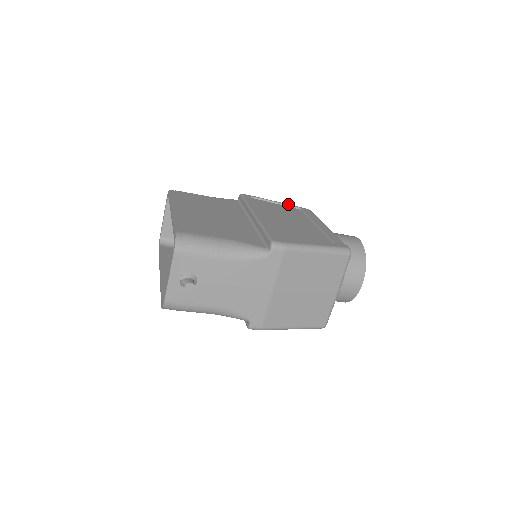
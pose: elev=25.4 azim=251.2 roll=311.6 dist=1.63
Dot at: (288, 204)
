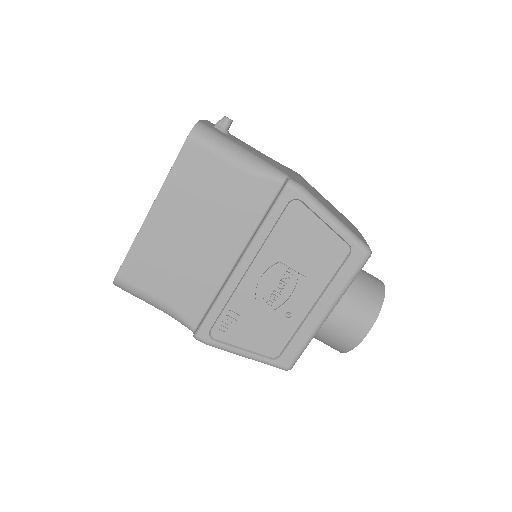
Dot at: occluded
